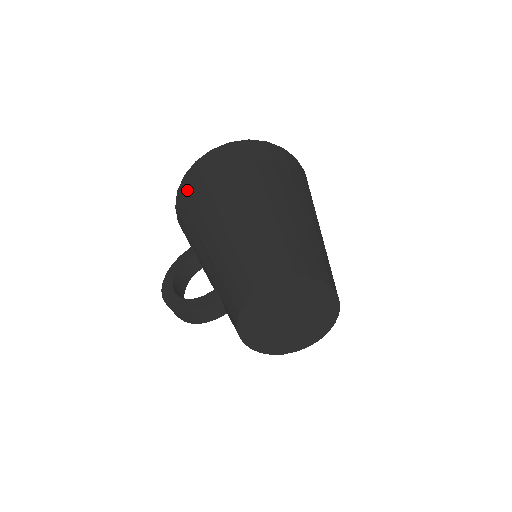
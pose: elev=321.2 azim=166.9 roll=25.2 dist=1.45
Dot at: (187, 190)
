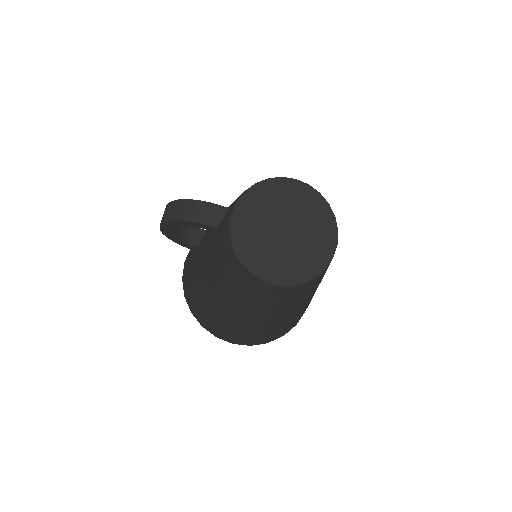
Dot at: occluded
